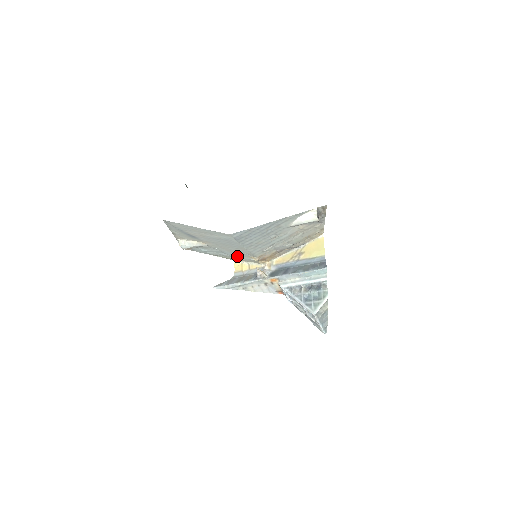
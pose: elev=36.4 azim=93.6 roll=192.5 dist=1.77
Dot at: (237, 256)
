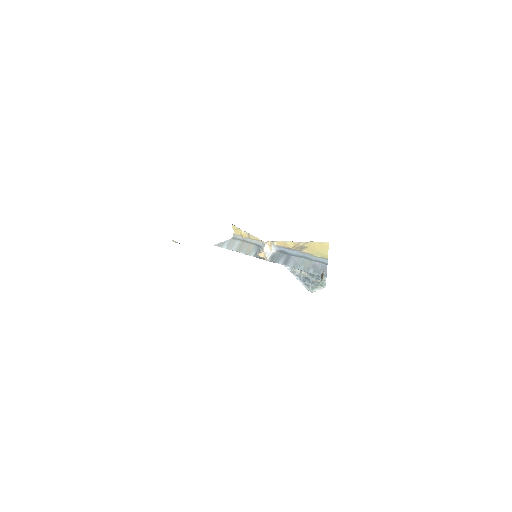
Dot at: occluded
